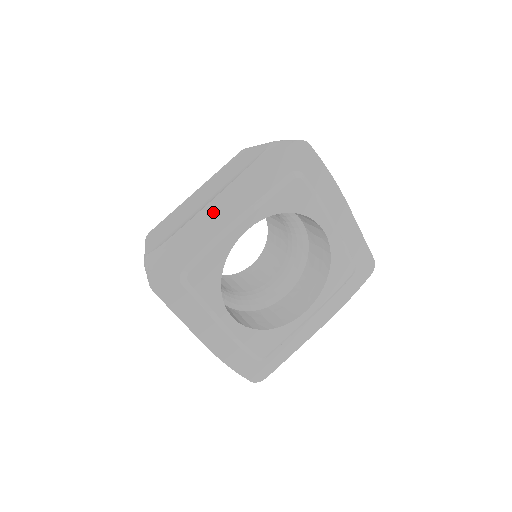
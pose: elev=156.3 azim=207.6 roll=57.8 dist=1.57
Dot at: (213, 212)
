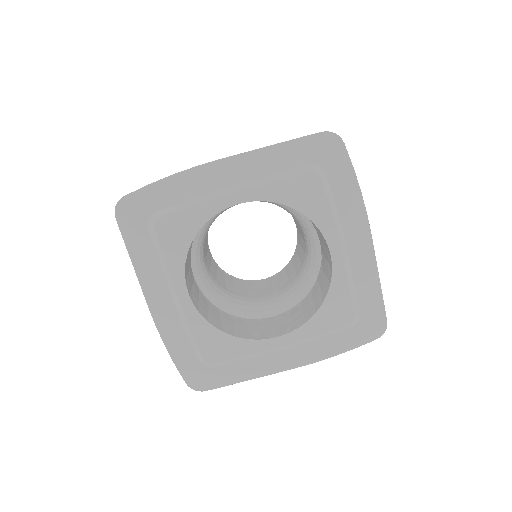
Dot at: (208, 167)
